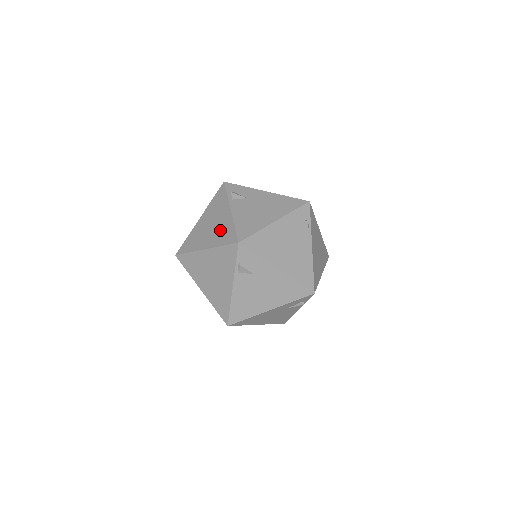
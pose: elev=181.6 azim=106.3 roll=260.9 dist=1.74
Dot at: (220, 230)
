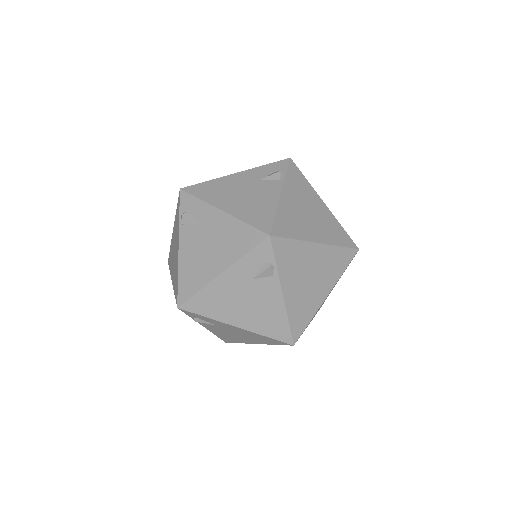
Dot at: (175, 269)
